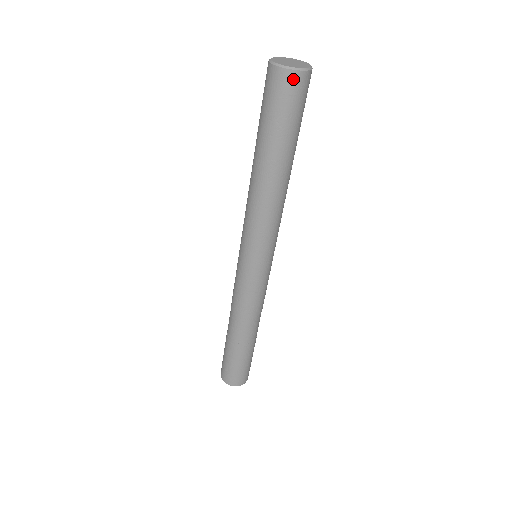
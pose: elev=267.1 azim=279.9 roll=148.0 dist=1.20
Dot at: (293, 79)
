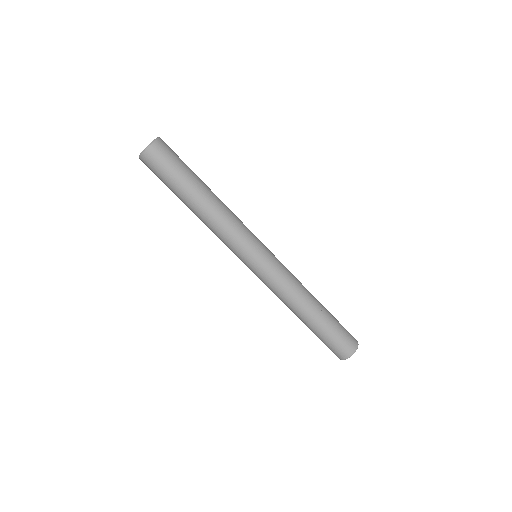
Dot at: (153, 150)
